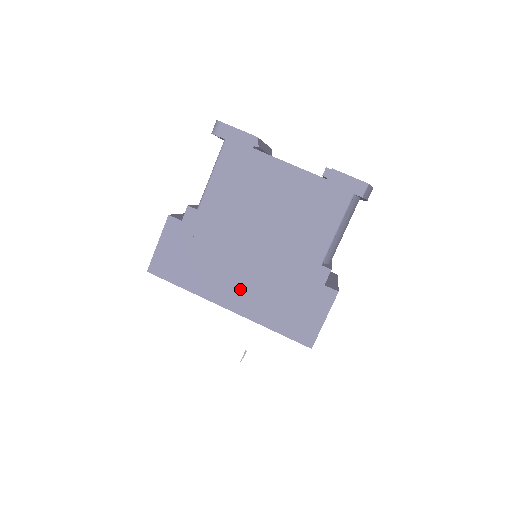
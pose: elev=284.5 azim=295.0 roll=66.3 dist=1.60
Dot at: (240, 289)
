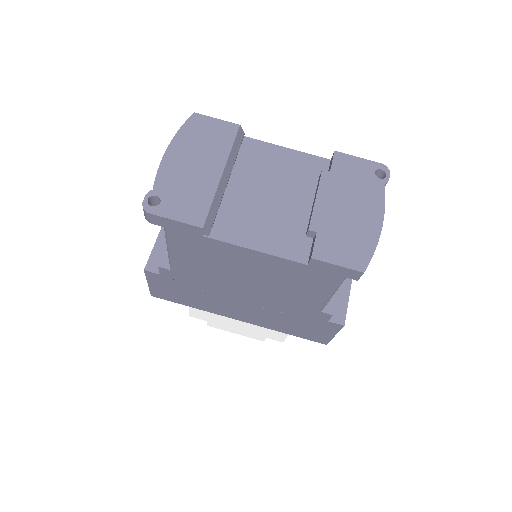
Dot at: (244, 313)
